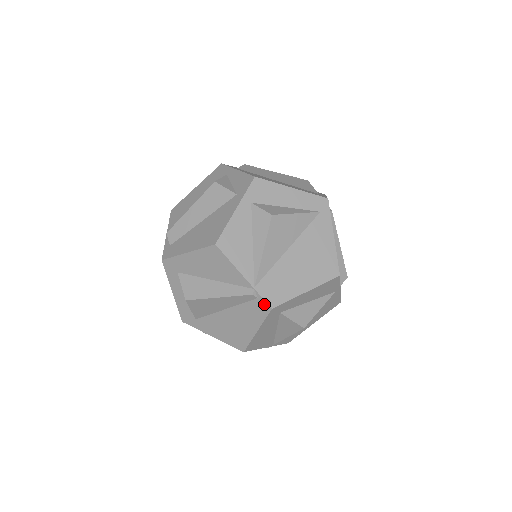
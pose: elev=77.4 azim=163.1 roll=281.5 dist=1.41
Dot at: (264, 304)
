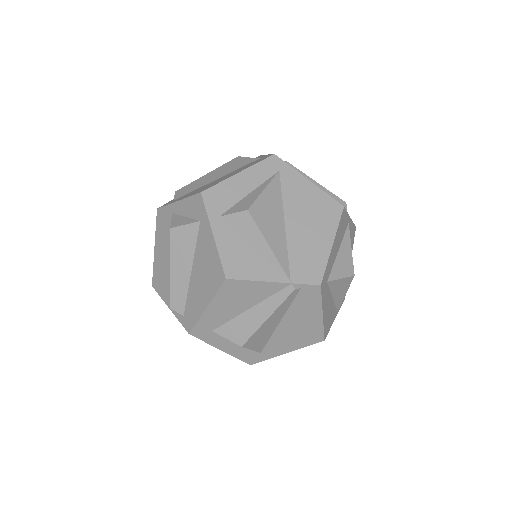
Dot at: (311, 288)
